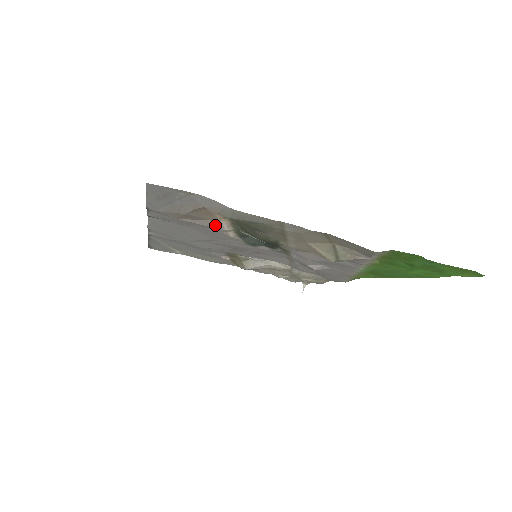
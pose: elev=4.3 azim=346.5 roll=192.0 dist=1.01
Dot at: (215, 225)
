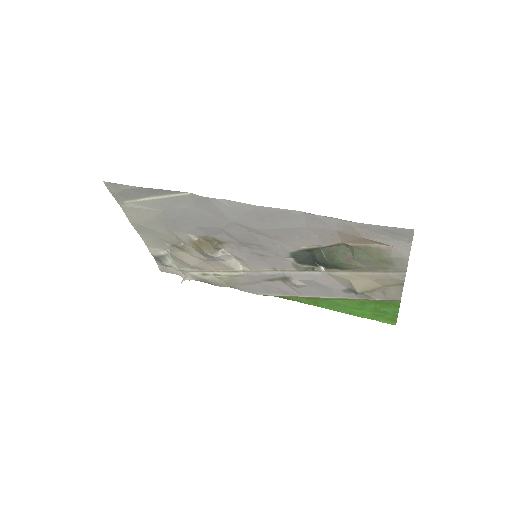
Dot at: (333, 243)
